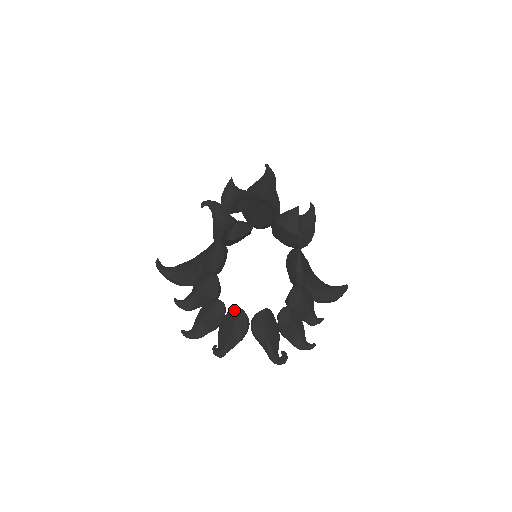
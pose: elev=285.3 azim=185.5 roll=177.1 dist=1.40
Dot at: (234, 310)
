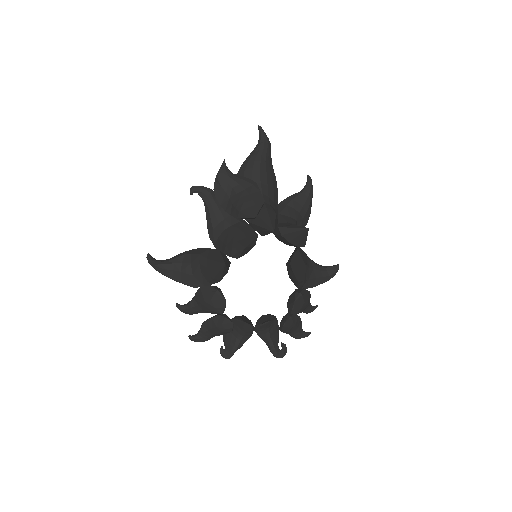
Dot at: (241, 323)
